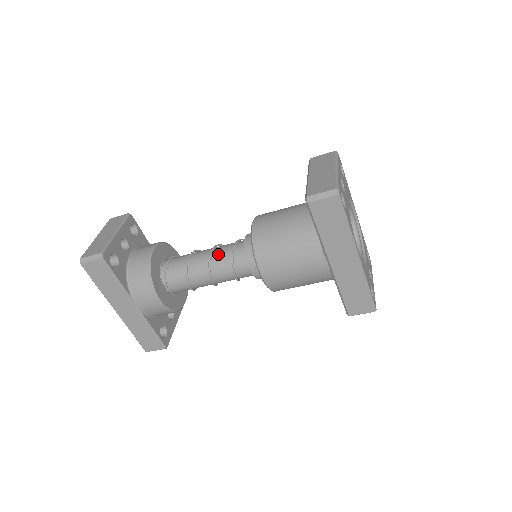
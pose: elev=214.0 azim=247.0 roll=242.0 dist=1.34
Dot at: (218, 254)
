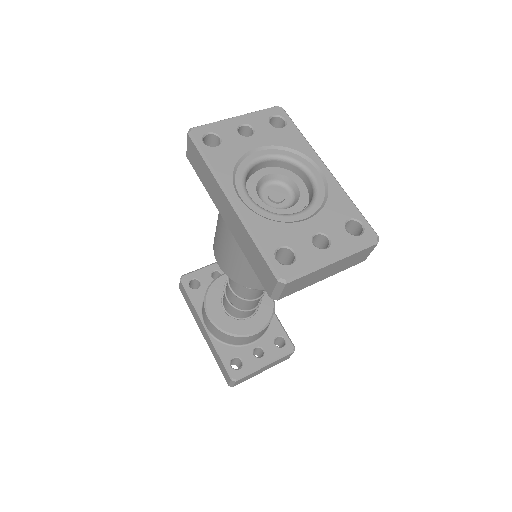
Dot at: occluded
